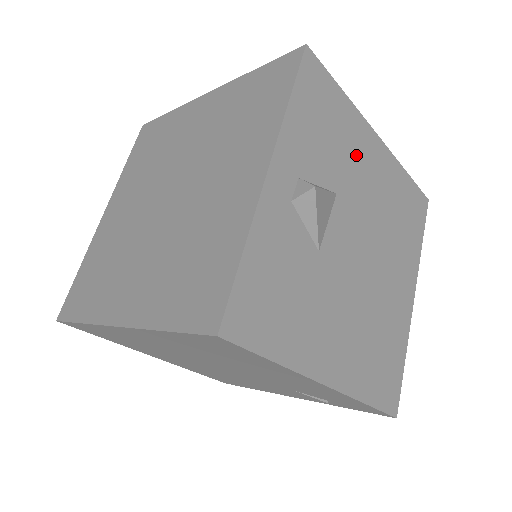
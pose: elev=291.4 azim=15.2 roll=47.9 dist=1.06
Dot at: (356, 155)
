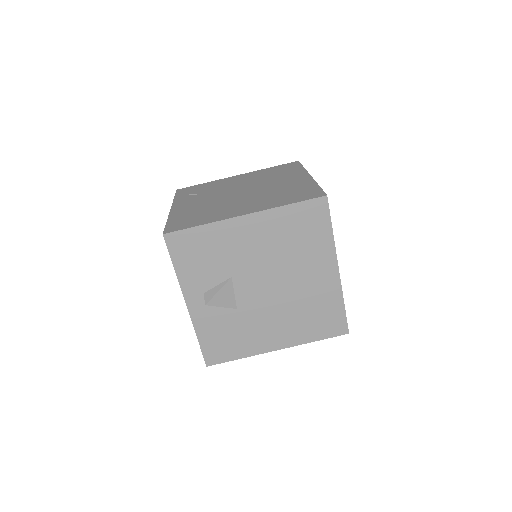
Dot at: (233, 245)
